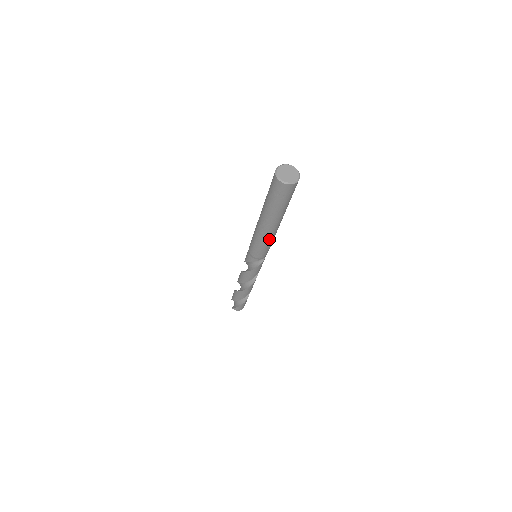
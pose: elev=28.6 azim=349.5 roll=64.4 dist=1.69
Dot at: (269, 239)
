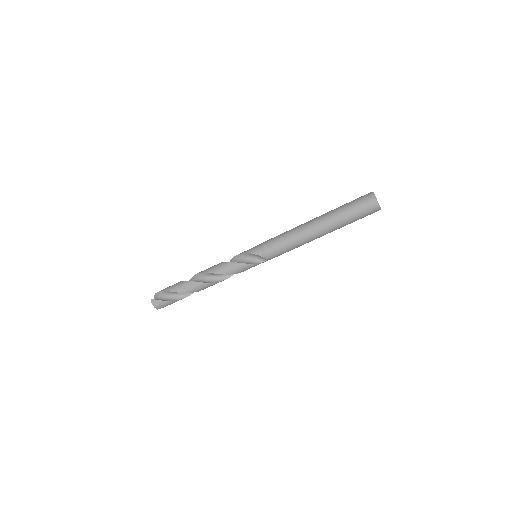
Dot at: (300, 241)
